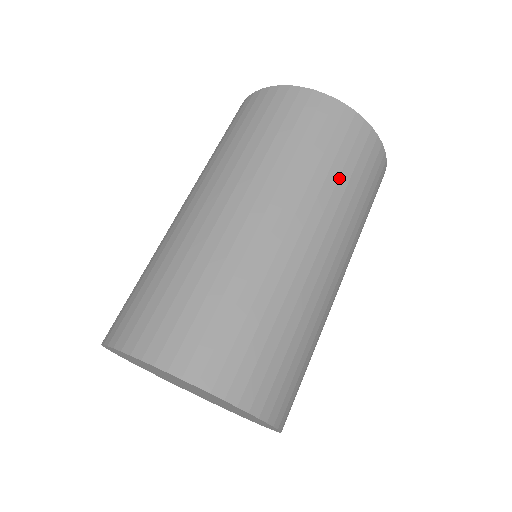
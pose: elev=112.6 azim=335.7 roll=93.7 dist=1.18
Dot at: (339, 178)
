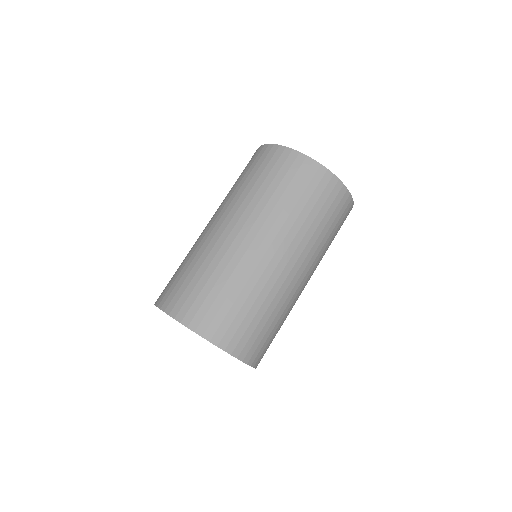
Dot at: (302, 211)
